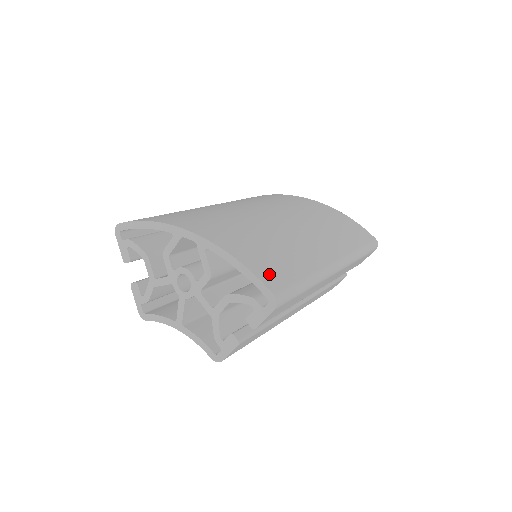
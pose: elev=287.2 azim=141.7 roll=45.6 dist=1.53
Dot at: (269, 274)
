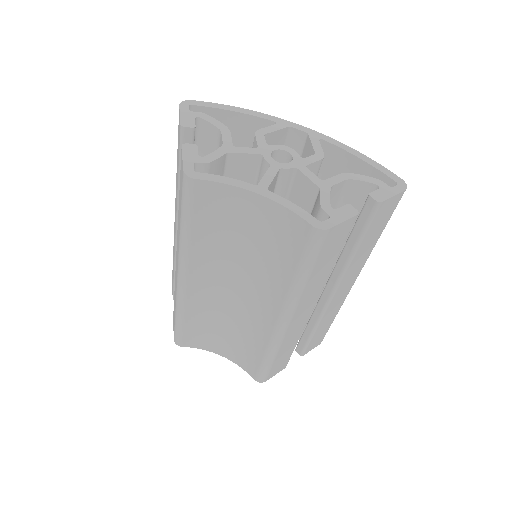
Dot at: occluded
